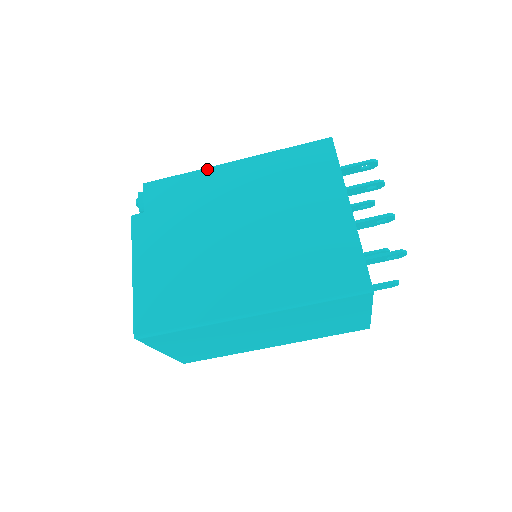
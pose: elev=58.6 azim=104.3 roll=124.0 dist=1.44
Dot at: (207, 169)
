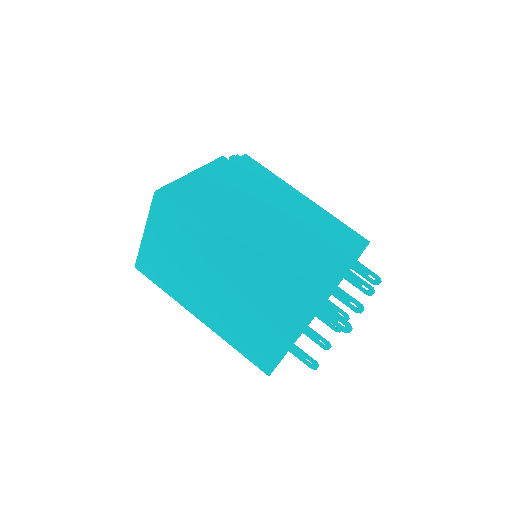
Dot at: (287, 184)
